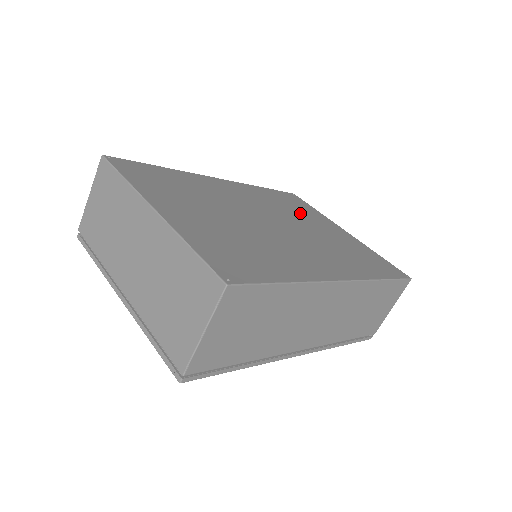
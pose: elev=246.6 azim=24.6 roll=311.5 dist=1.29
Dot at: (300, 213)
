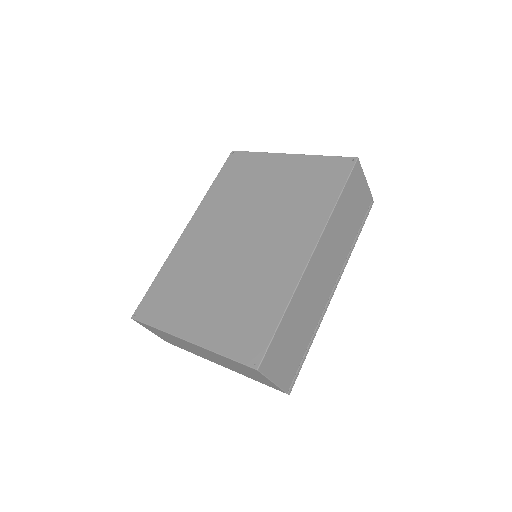
Dot at: (250, 184)
